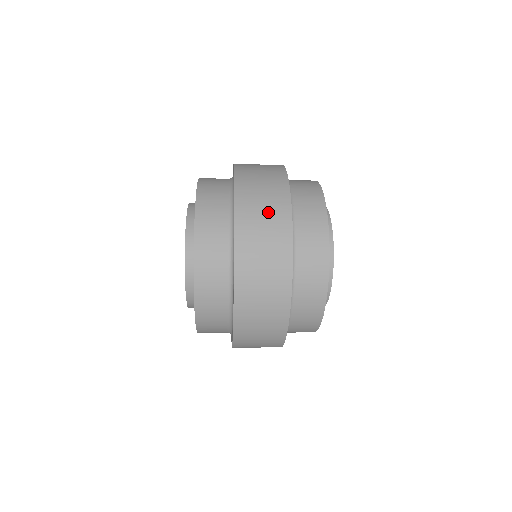
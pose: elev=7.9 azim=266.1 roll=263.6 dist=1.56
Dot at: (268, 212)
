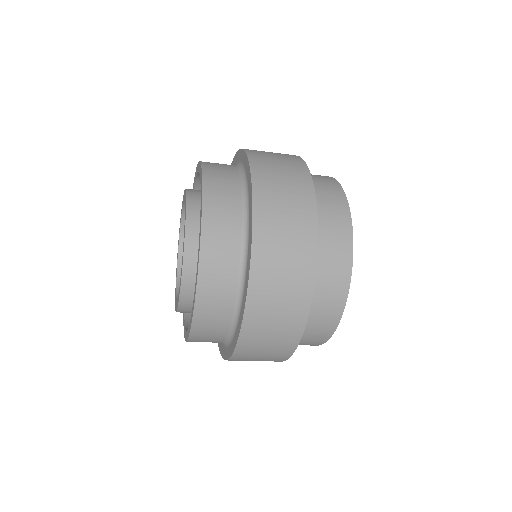
Dot at: (291, 229)
